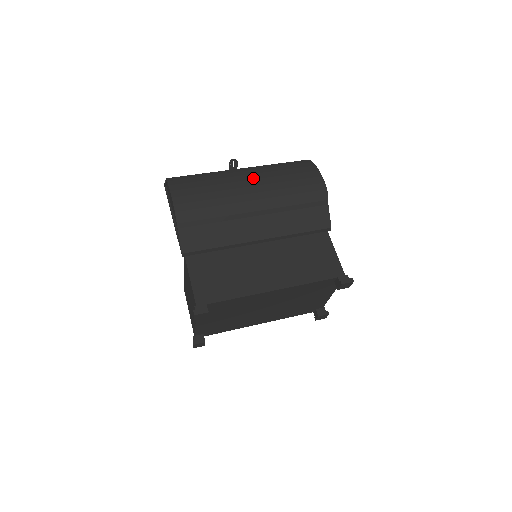
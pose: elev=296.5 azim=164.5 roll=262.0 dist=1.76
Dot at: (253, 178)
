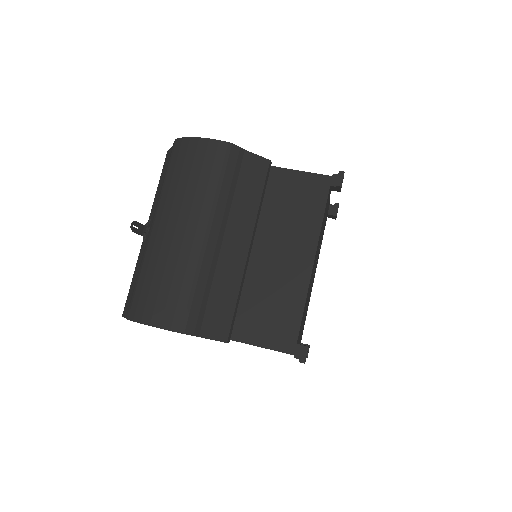
Dot at: (175, 221)
